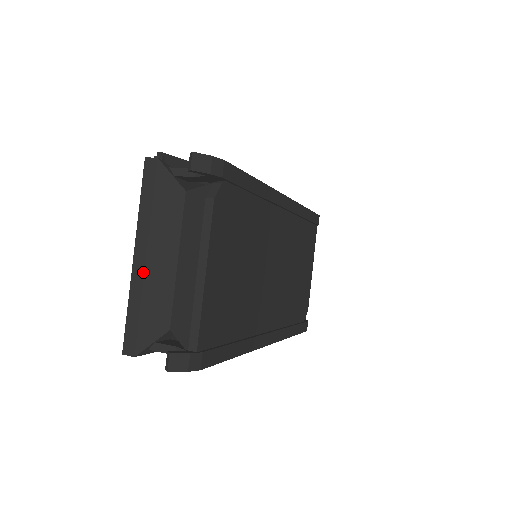
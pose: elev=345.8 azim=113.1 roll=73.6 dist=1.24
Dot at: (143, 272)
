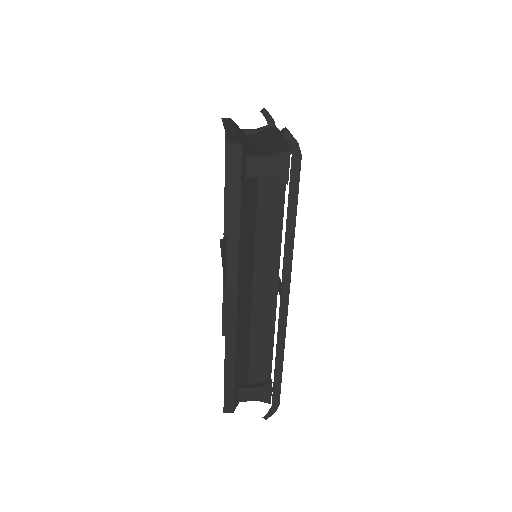
Dot at: (236, 131)
